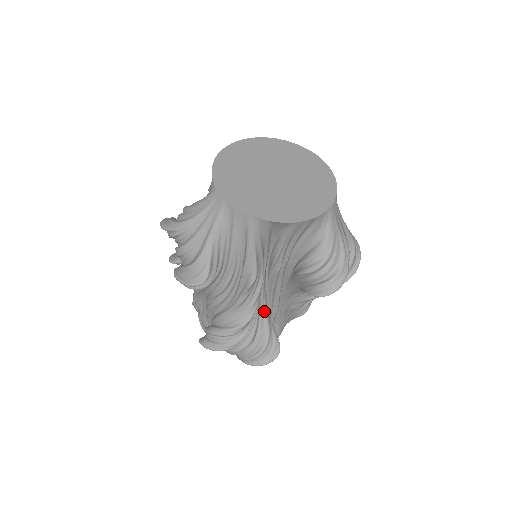
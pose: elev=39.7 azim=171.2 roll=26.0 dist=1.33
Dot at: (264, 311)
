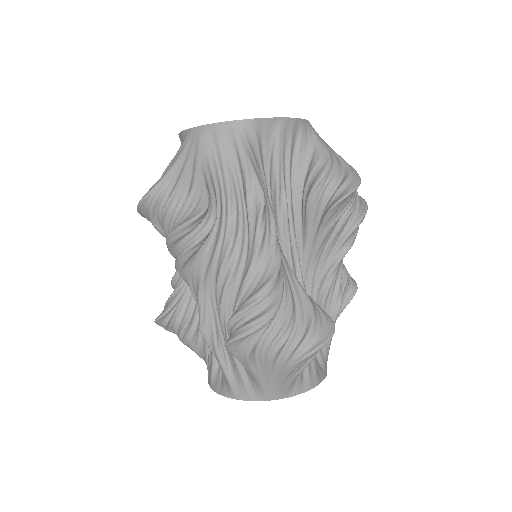
Dot at: (291, 275)
